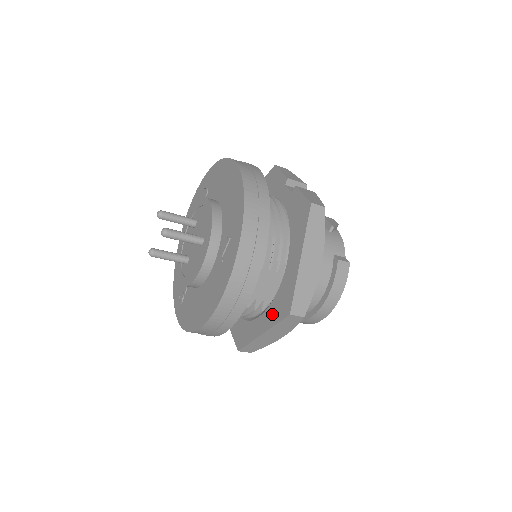
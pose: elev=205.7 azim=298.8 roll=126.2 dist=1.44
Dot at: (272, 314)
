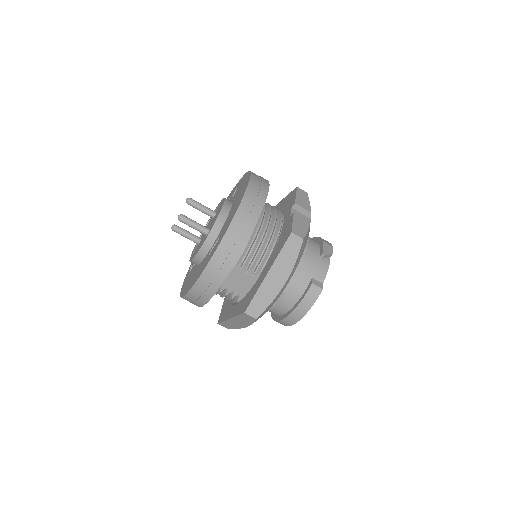
Dot at: (239, 307)
